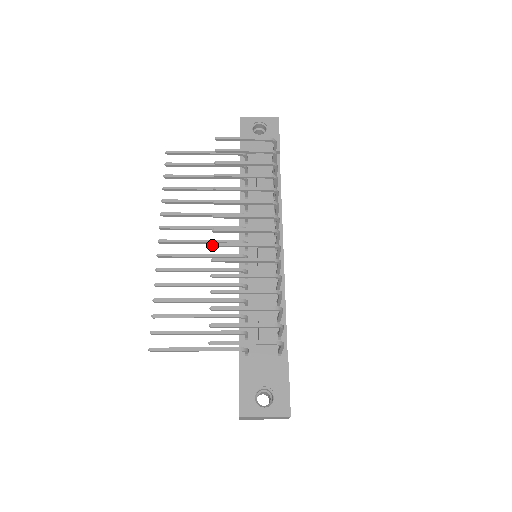
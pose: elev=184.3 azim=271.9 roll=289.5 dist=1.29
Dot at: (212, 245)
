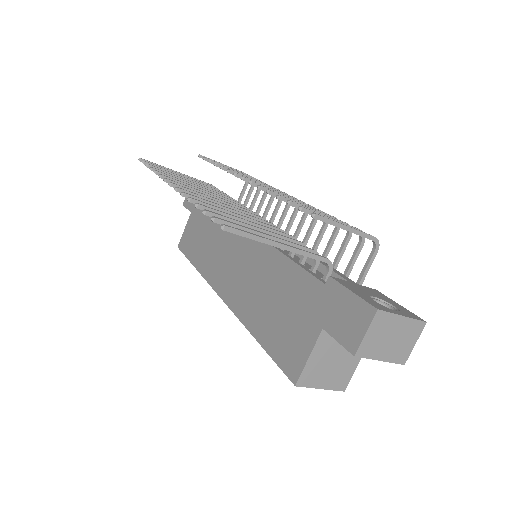
Dot at: (250, 181)
